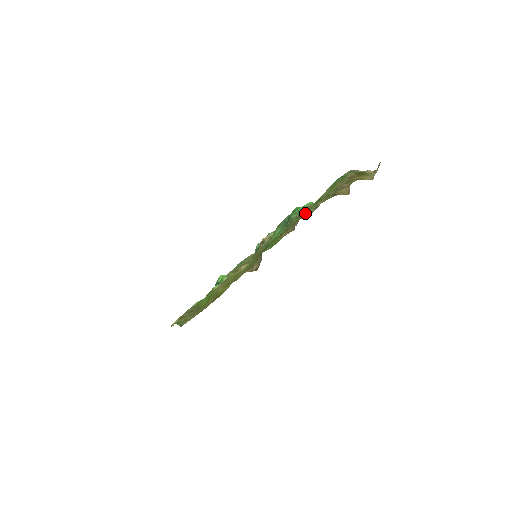
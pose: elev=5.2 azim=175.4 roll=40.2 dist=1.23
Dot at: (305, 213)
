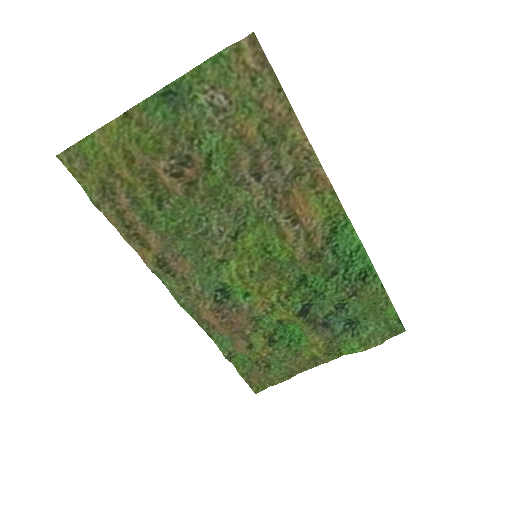
Dot at: (226, 128)
